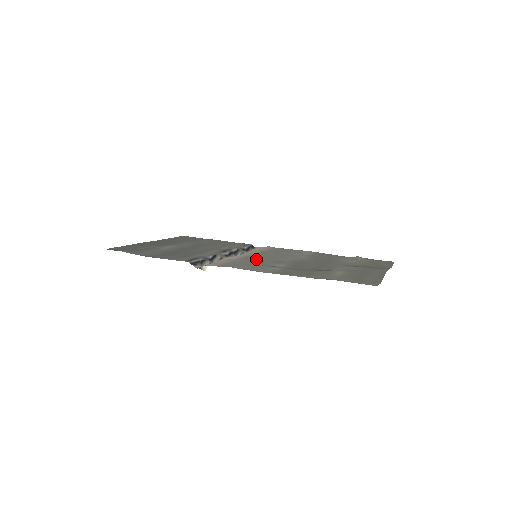
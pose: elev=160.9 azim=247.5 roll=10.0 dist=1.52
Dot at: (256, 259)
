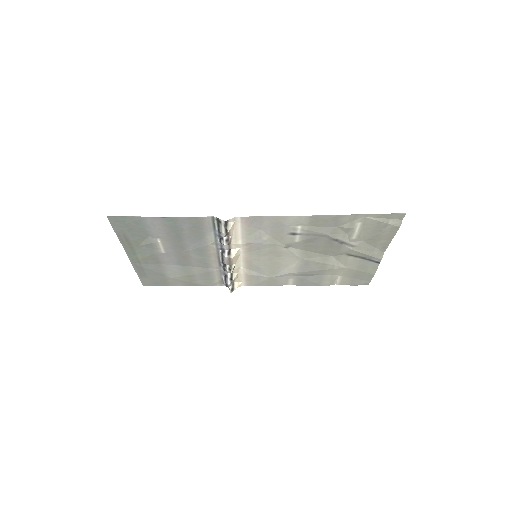
Dot at: (264, 246)
